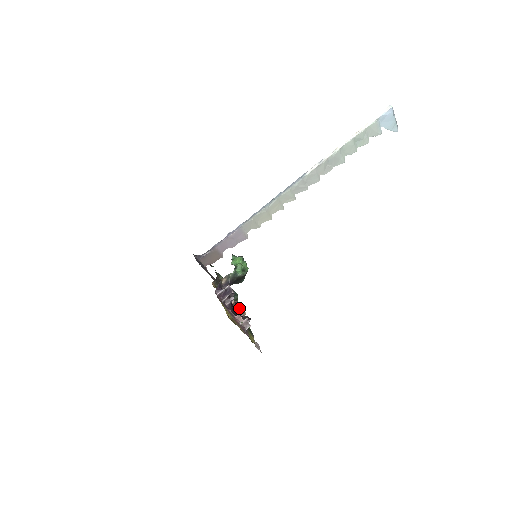
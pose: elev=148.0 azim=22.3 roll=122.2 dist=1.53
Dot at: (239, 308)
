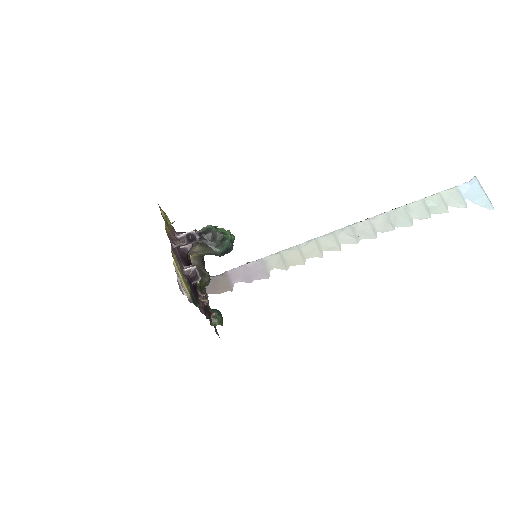
Dot at: (209, 313)
